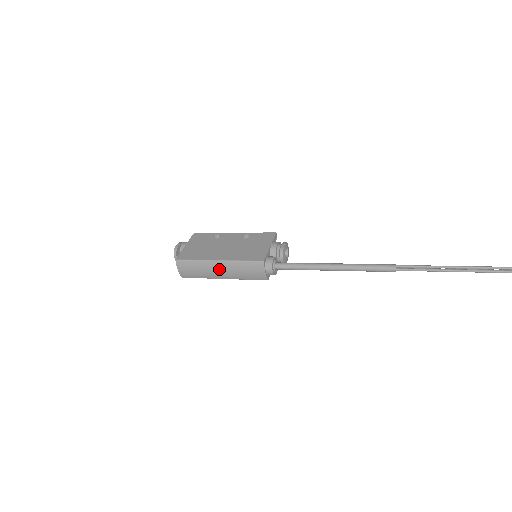
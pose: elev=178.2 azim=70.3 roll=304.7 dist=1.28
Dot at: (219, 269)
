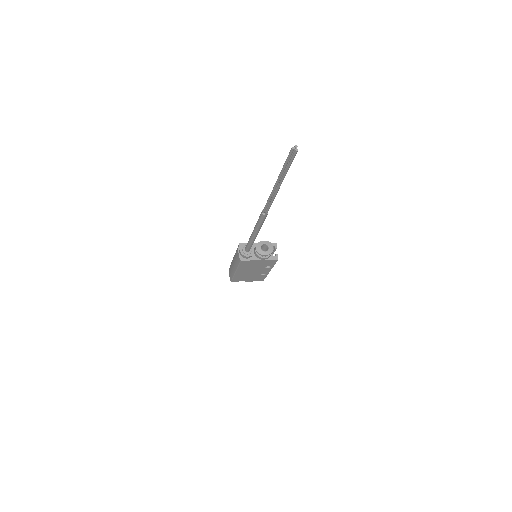
Dot at: (233, 262)
